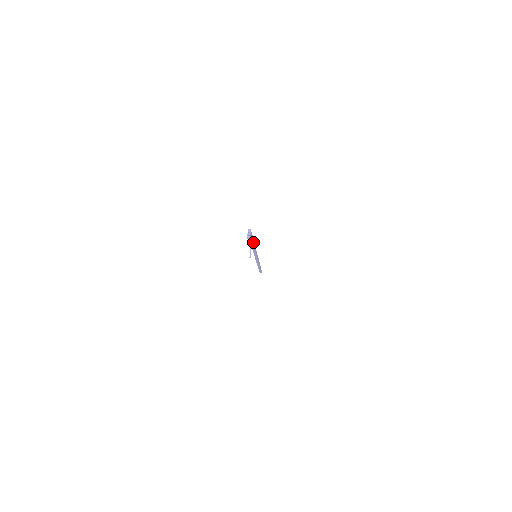
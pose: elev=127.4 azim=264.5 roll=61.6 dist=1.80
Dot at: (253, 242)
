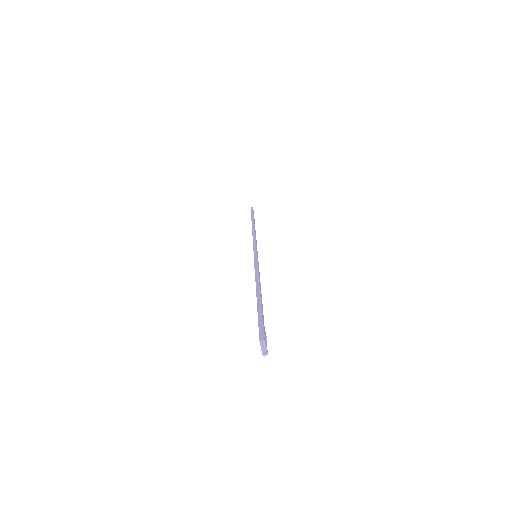
Dot at: (261, 301)
